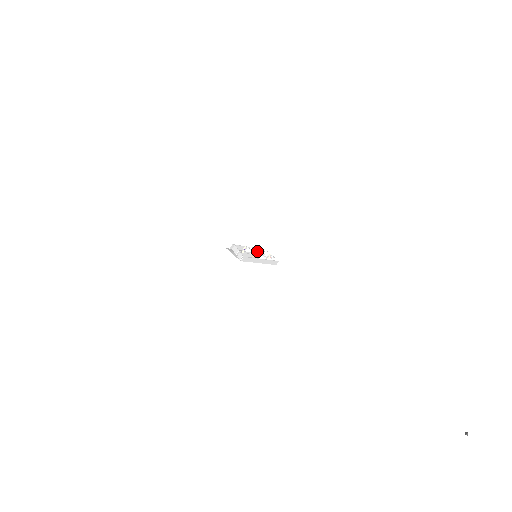
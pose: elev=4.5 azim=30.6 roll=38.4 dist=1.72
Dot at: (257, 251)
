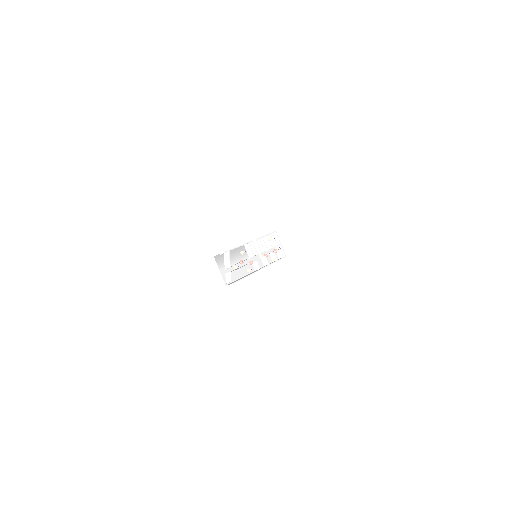
Dot at: (261, 245)
